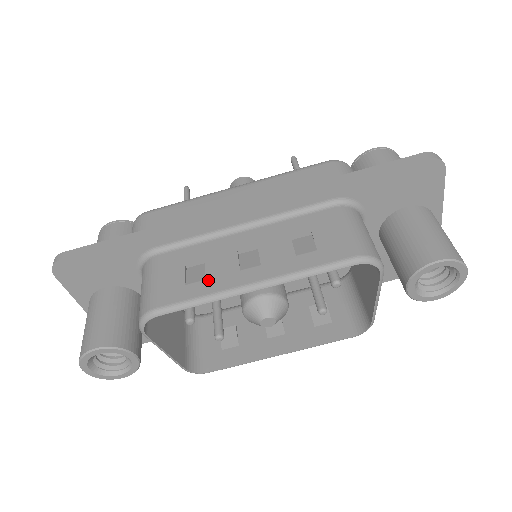
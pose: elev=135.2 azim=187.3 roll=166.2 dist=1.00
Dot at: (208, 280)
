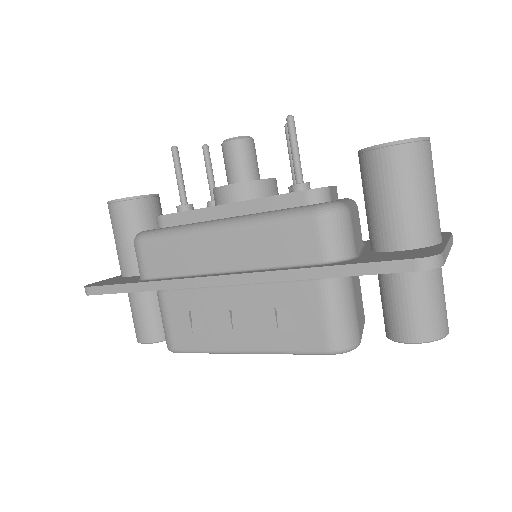
Dot at: (209, 335)
